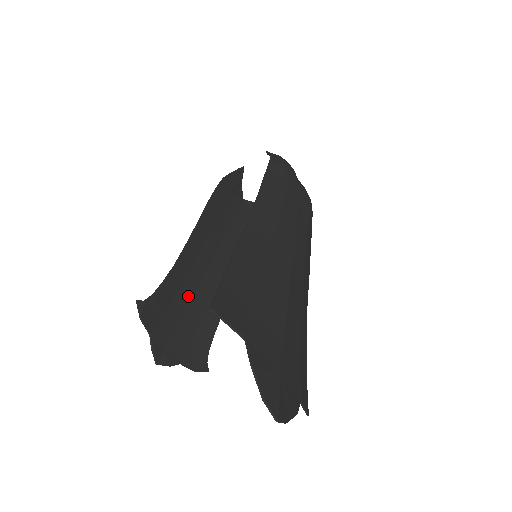
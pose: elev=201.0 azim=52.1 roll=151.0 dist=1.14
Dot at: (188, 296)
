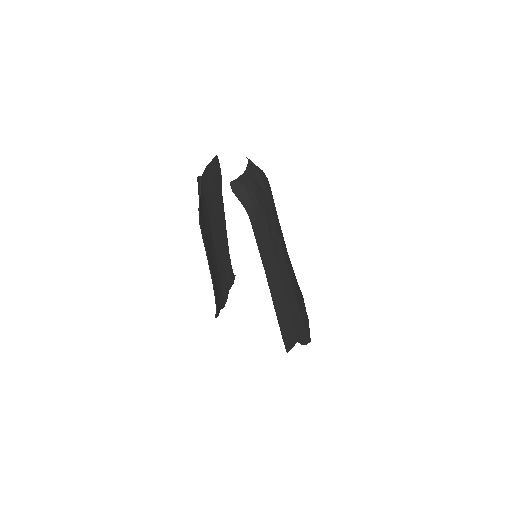
Dot at: (218, 275)
